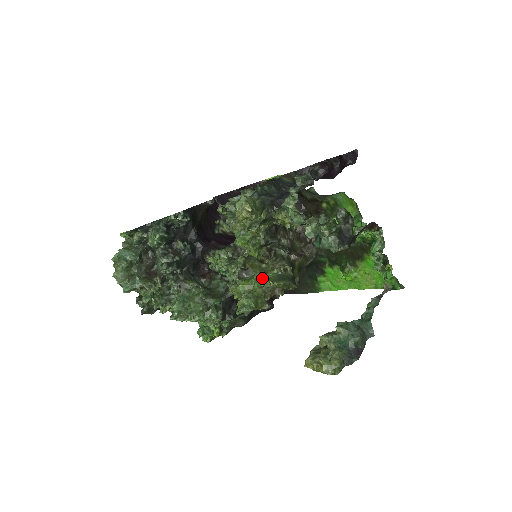
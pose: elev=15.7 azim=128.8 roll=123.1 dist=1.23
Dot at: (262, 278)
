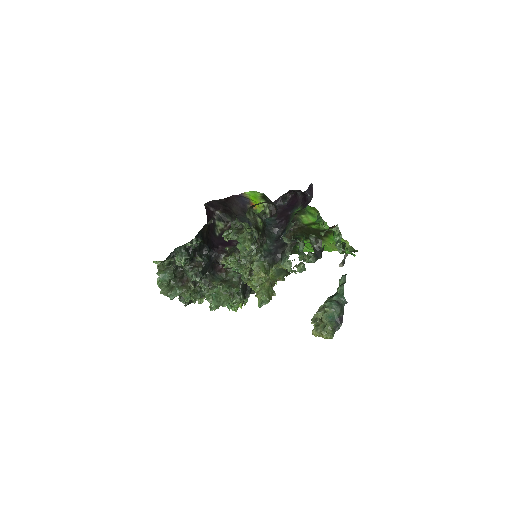
Dot at: occluded
